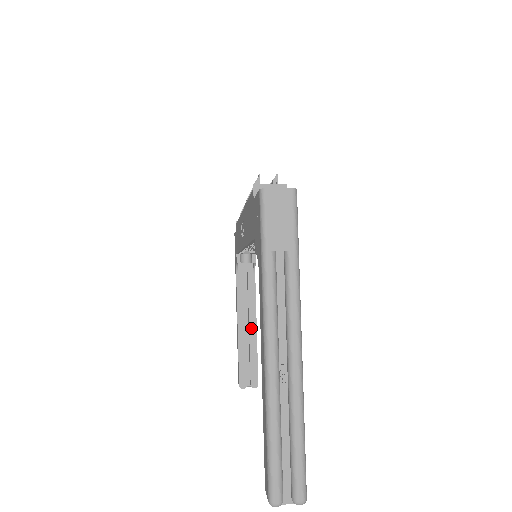
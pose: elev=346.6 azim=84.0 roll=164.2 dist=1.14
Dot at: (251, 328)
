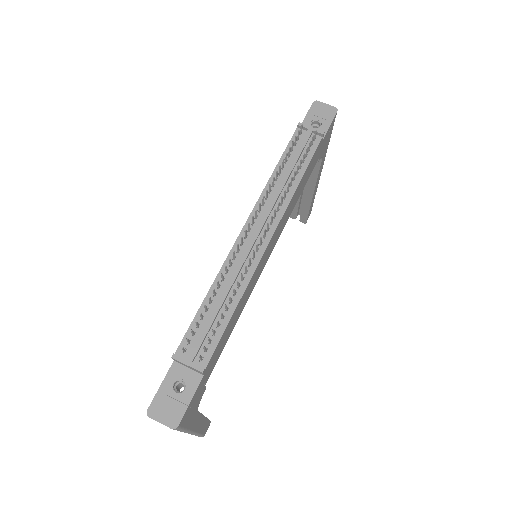
Dot at: (308, 192)
